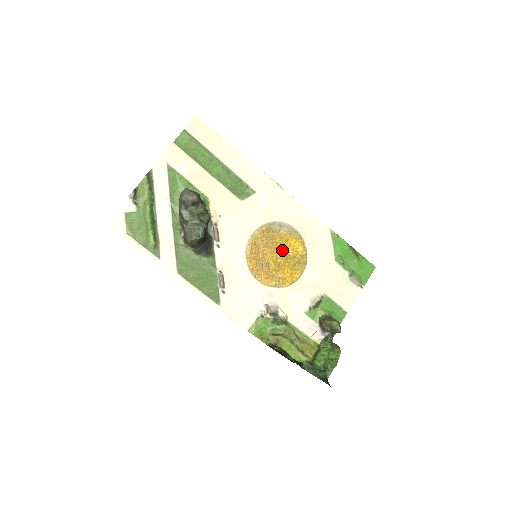
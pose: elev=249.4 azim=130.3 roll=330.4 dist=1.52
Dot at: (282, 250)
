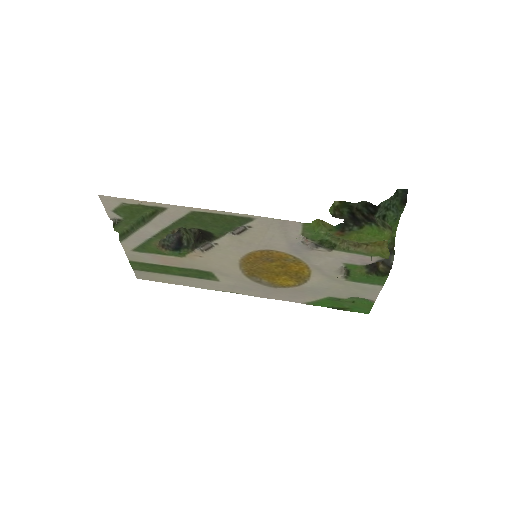
Dot at: (275, 274)
